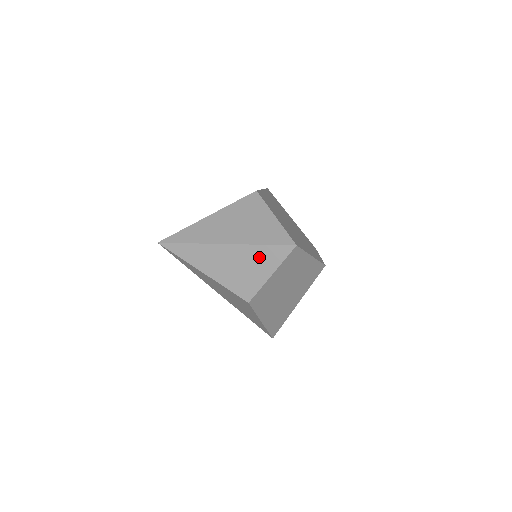
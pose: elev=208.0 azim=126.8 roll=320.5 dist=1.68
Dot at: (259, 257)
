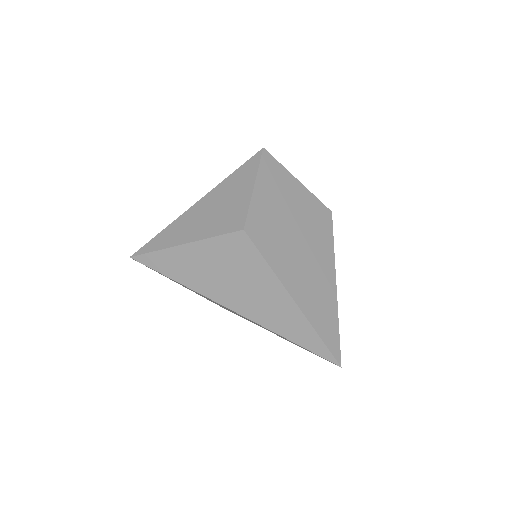
Dot at: (234, 184)
